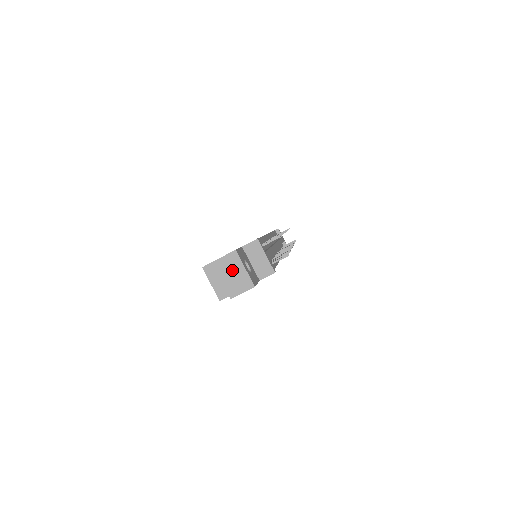
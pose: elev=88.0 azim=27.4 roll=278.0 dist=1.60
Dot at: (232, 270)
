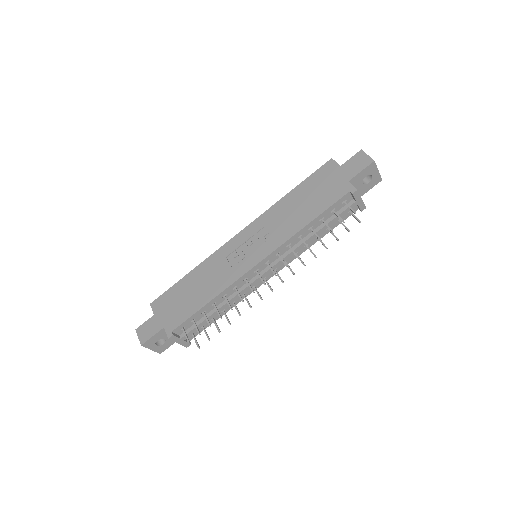
Dot at: occluded
